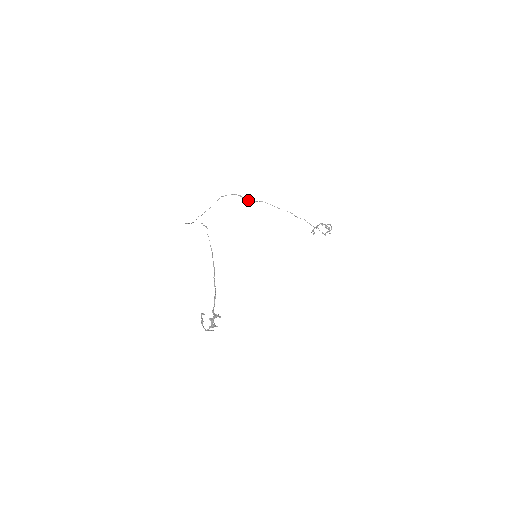
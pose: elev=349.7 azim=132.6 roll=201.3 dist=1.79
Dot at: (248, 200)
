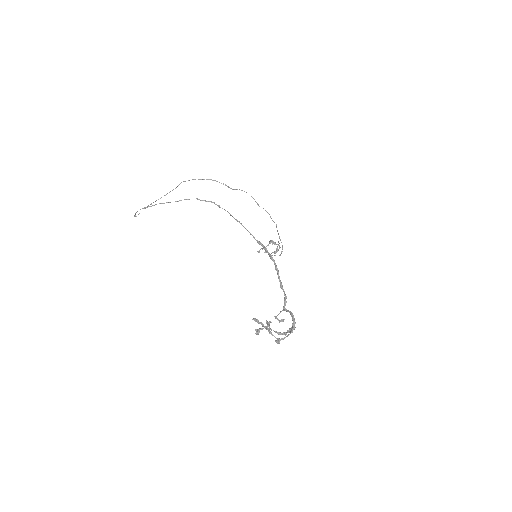
Dot at: (228, 186)
